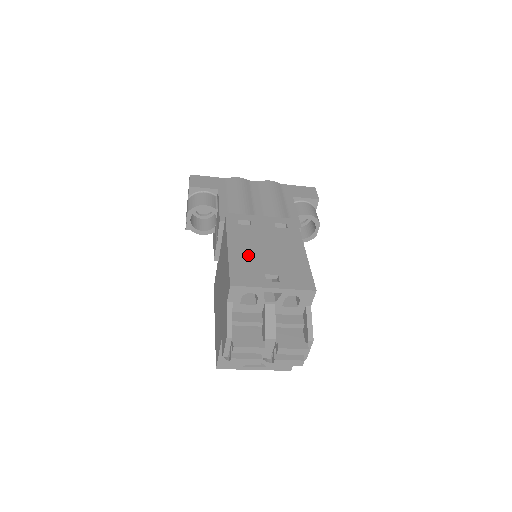
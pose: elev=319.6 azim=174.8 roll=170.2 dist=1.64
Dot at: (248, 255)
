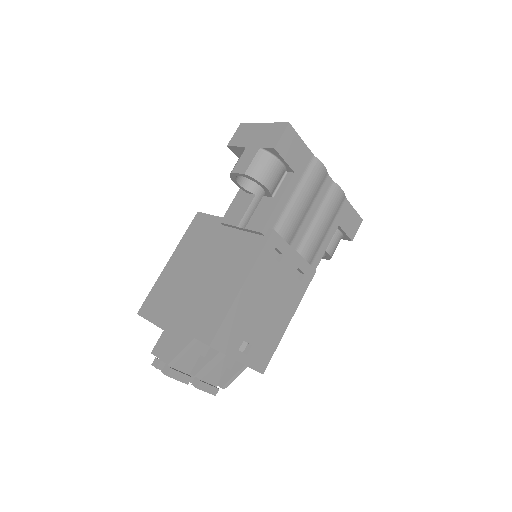
Dot at: (249, 308)
